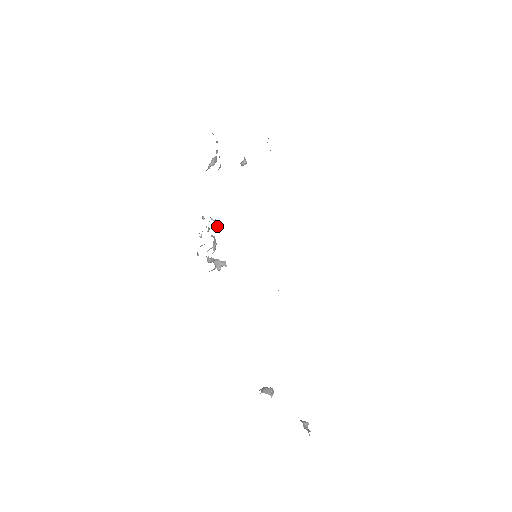
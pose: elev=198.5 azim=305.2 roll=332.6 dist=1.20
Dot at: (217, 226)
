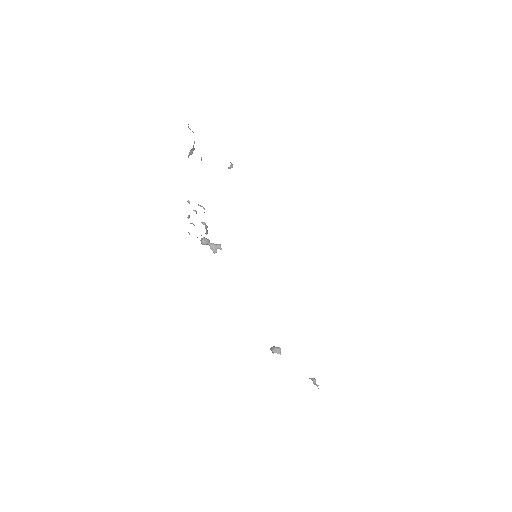
Dot at: occluded
